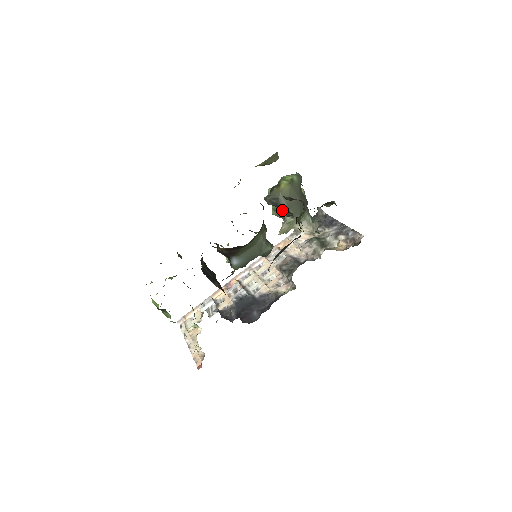
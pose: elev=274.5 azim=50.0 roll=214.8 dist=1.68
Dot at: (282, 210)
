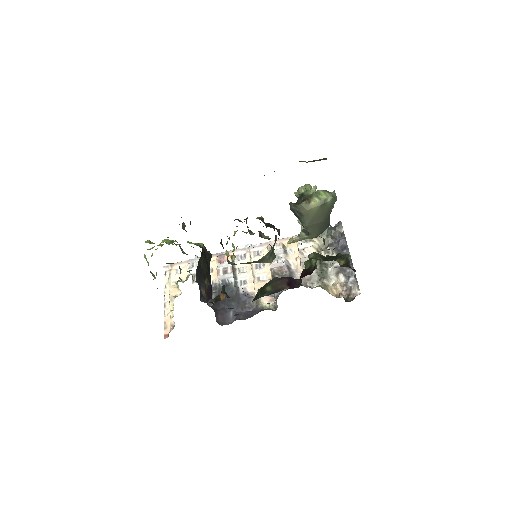
Dot at: occluded
